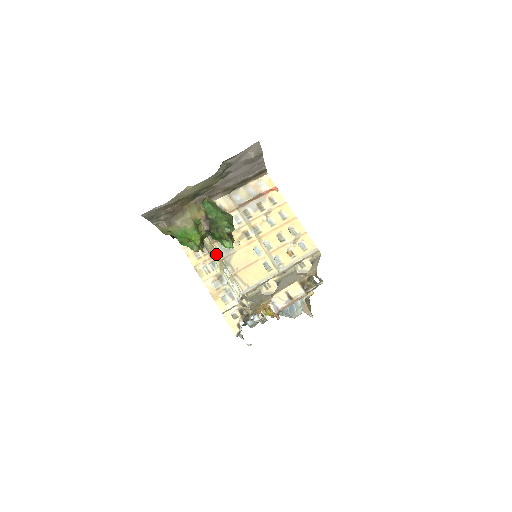
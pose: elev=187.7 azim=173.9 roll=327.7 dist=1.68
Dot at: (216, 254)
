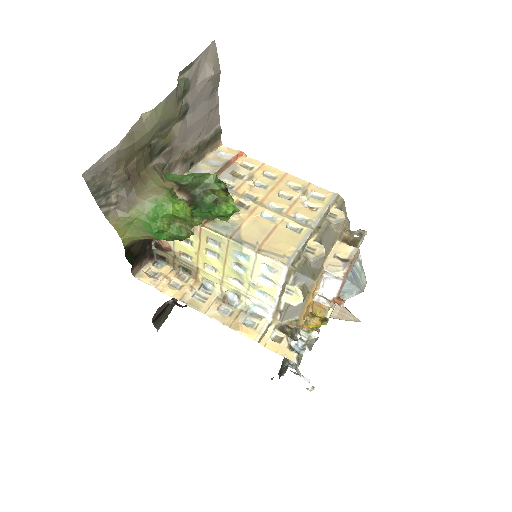
Dot at: (212, 247)
